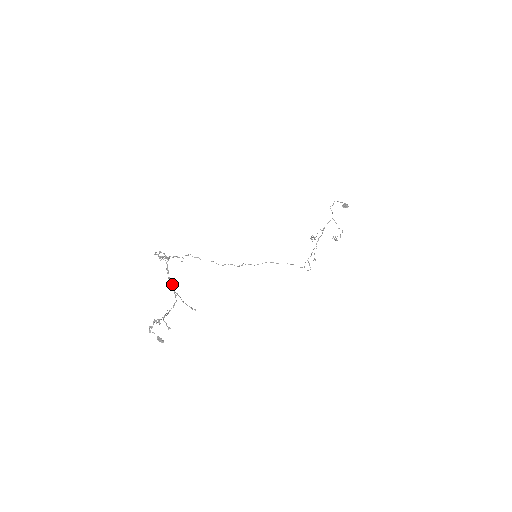
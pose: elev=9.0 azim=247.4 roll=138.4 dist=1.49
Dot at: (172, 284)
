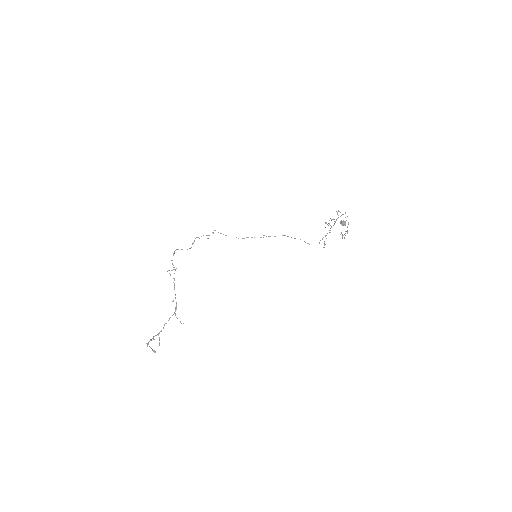
Dot at: occluded
